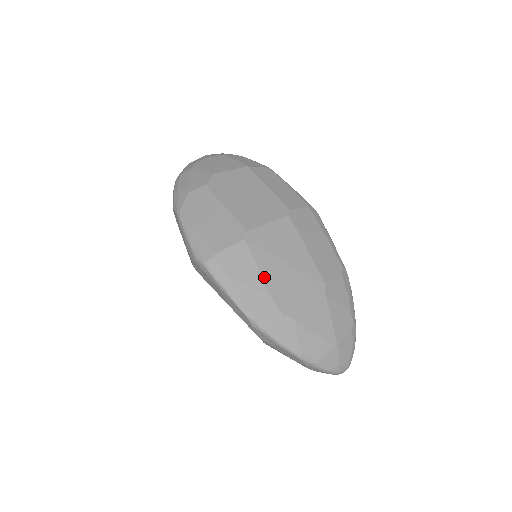
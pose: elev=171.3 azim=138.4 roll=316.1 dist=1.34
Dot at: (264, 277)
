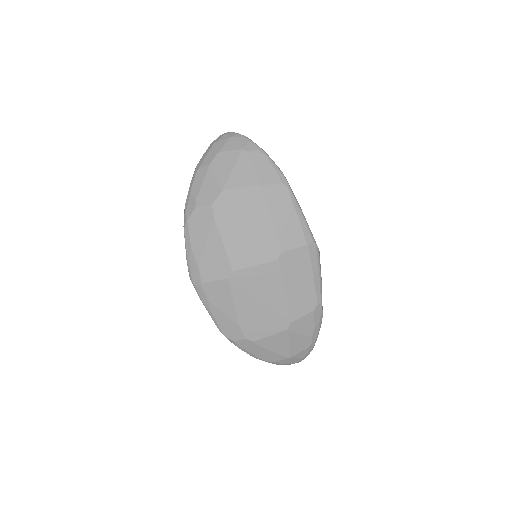
Dot at: (238, 310)
